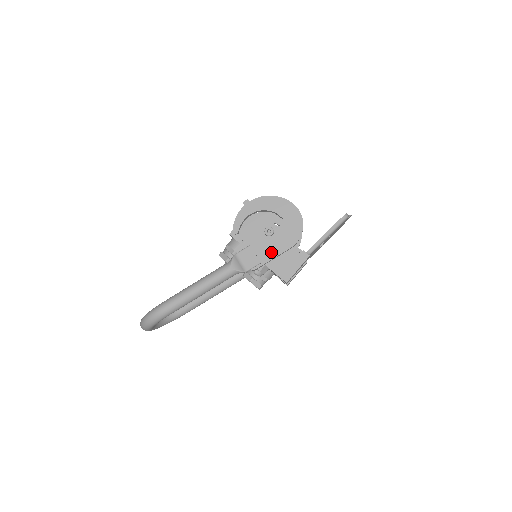
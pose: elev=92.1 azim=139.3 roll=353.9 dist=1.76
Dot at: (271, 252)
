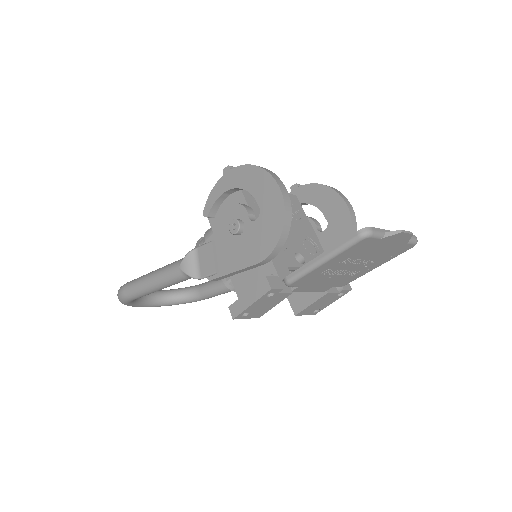
Dot at: (233, 261)
